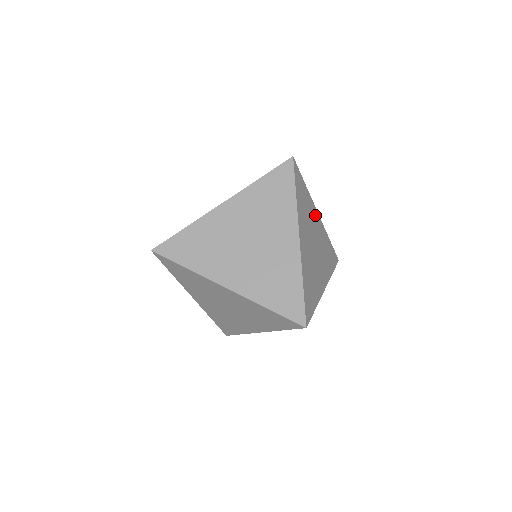
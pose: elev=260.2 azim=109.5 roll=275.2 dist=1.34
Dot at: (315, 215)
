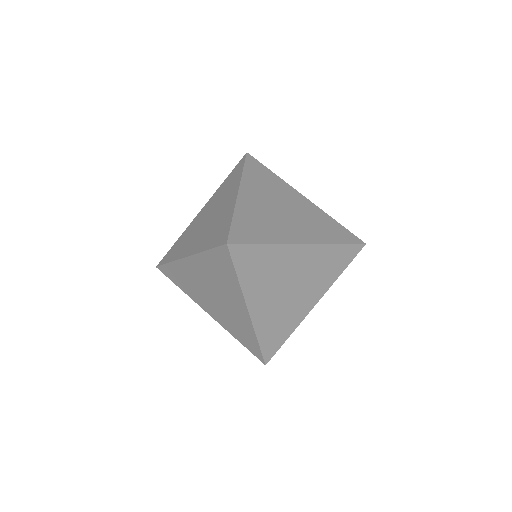
Dot at: occluded
